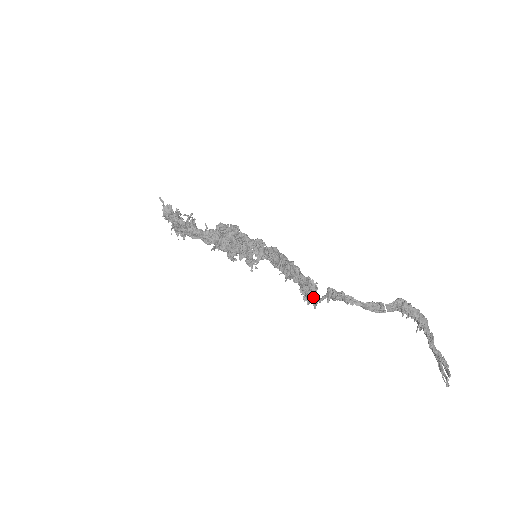
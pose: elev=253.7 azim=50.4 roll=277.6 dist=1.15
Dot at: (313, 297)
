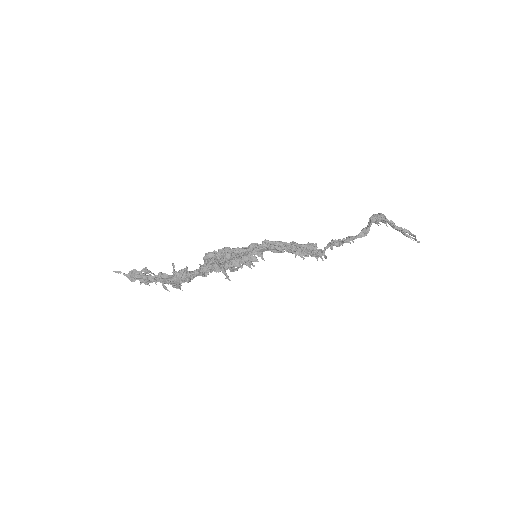
Dot at: (322, 253)
